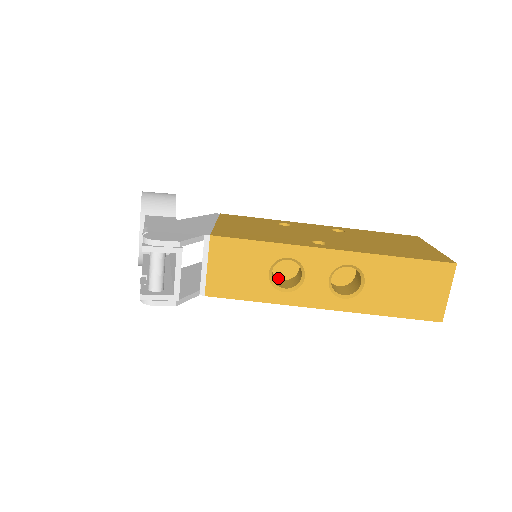
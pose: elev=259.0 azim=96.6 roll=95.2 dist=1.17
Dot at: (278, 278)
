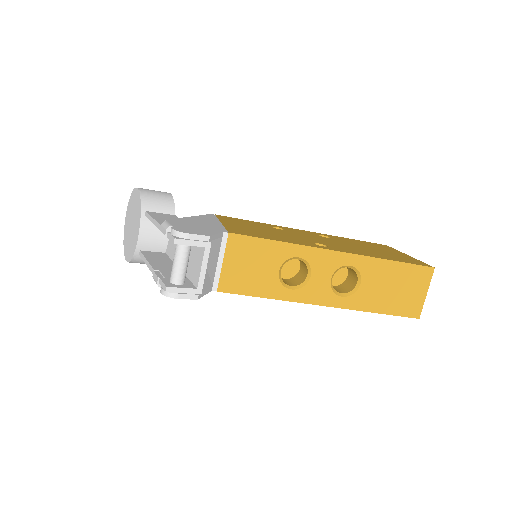
Dot at: occluded
